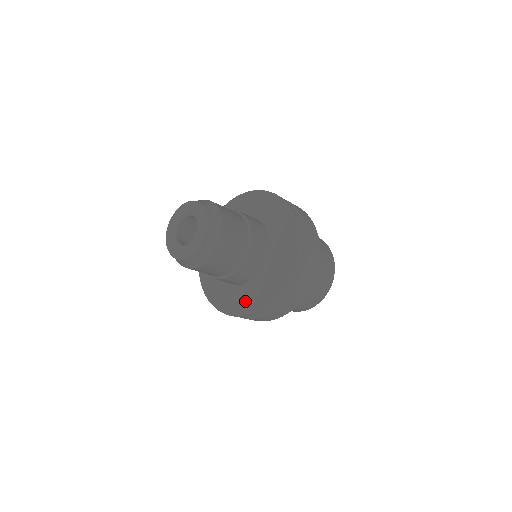
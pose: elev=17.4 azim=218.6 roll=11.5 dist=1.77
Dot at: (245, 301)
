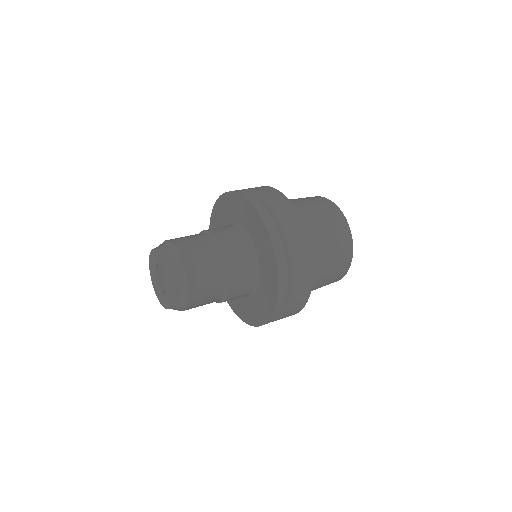
Dot at: occluded
